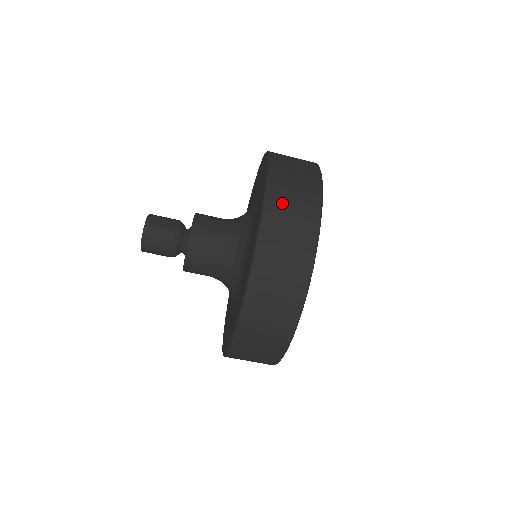
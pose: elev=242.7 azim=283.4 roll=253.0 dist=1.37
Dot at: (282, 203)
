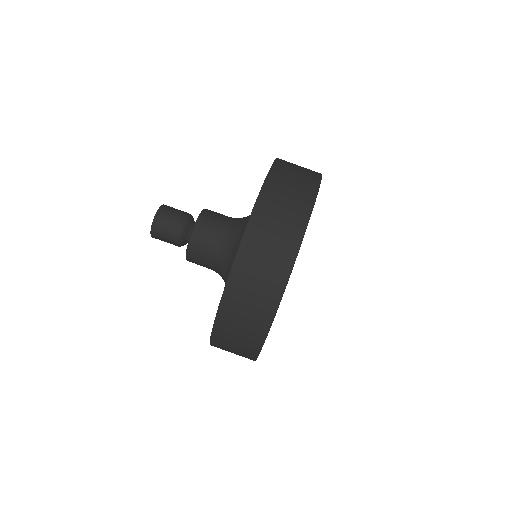
Dot at: occluded
